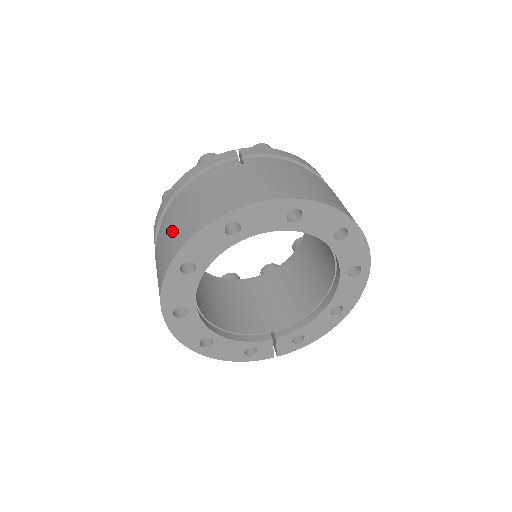
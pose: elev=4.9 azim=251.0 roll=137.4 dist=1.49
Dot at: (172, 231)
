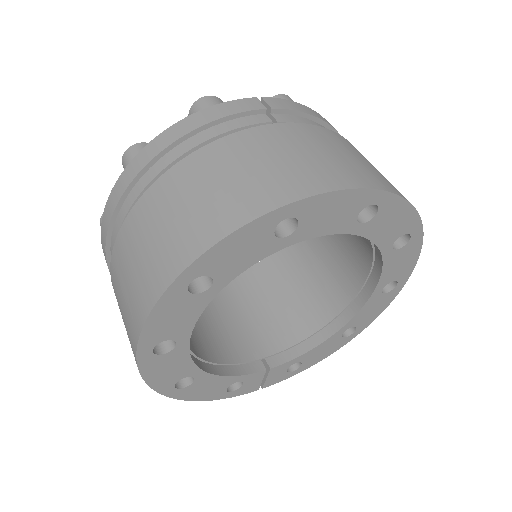
Dot at: (170, 219)
